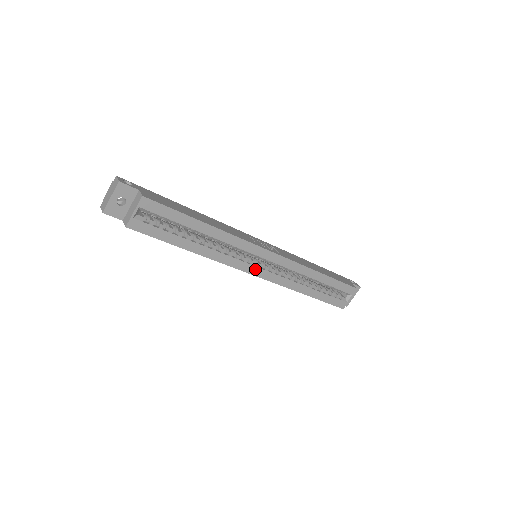
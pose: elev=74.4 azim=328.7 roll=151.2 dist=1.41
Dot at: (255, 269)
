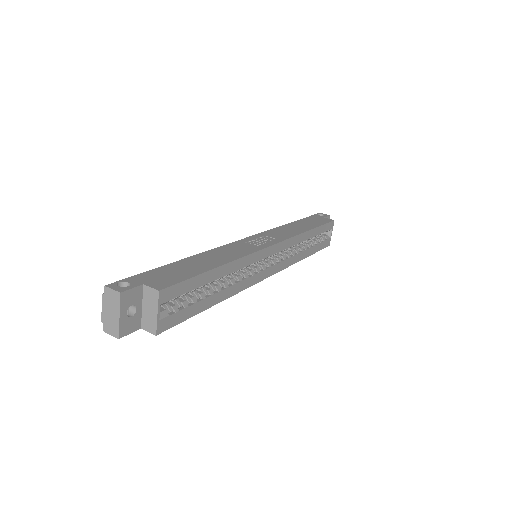
Dot at: (267, 271)
